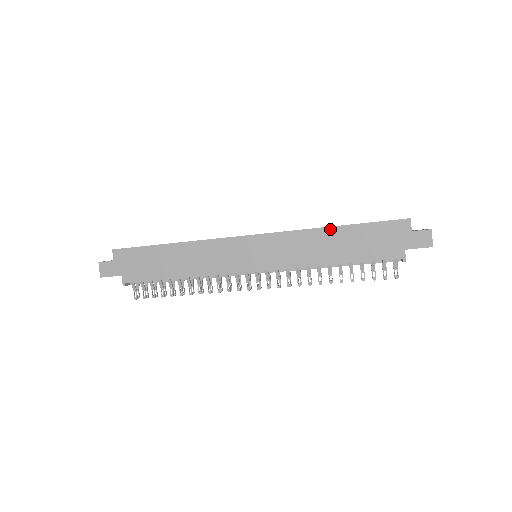
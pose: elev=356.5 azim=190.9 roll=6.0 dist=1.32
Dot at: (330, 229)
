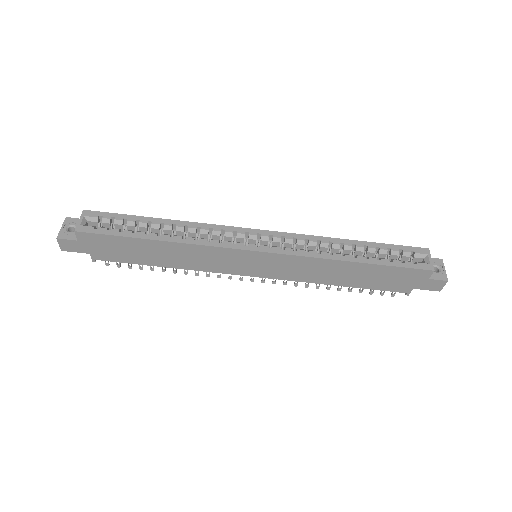
Dot at: (348, 263)
